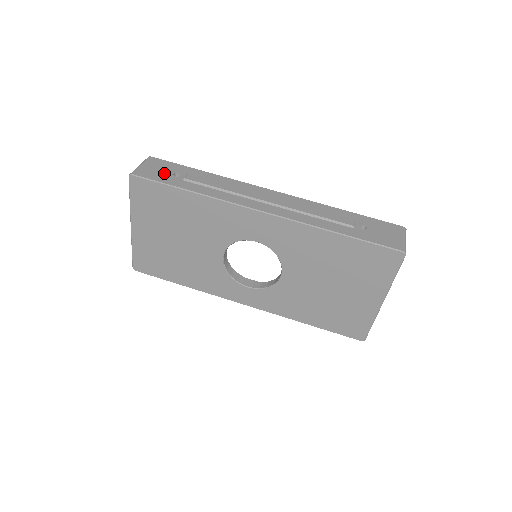
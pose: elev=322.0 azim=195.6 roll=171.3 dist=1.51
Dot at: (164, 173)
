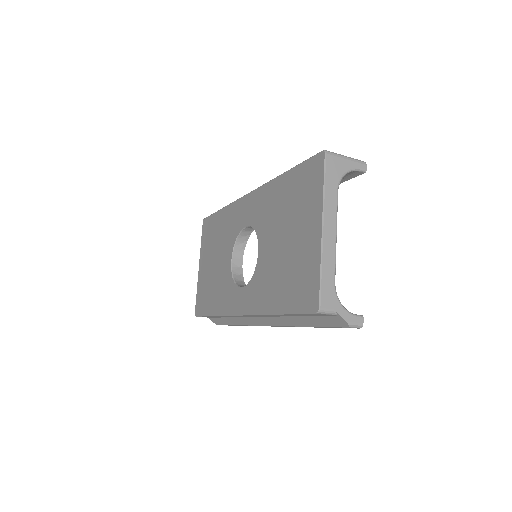
Dot at: occluded
